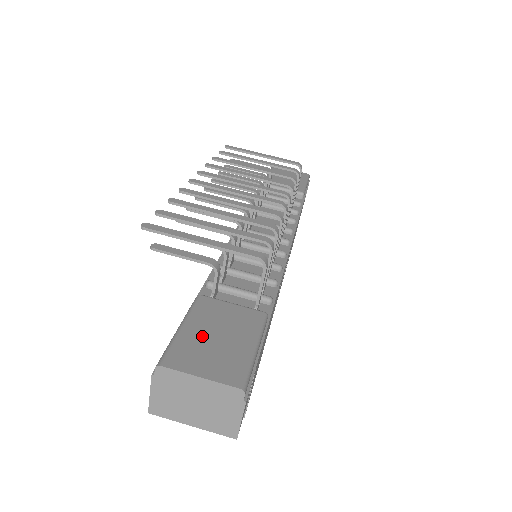
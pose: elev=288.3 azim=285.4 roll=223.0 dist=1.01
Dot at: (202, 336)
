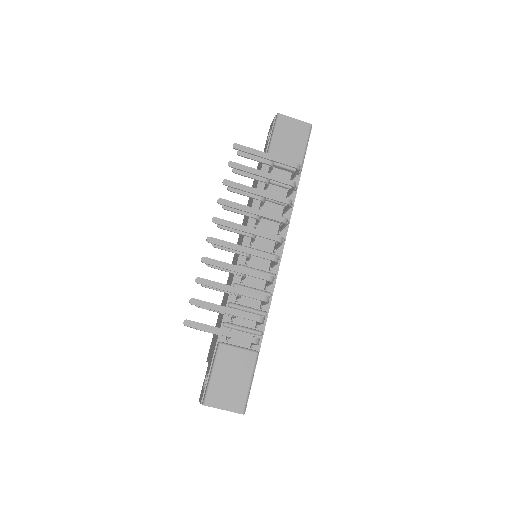
Dot at: (223, 380)
